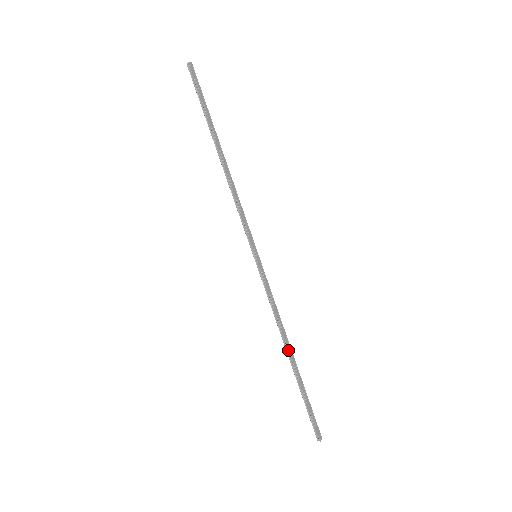
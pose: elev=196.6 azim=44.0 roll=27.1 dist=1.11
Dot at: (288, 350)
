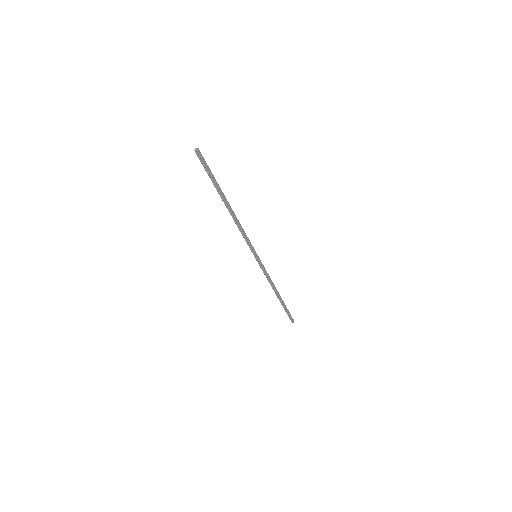
Dot at: (277, 294)
